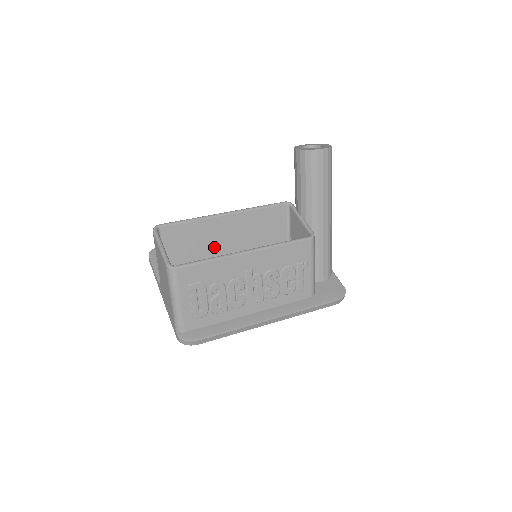
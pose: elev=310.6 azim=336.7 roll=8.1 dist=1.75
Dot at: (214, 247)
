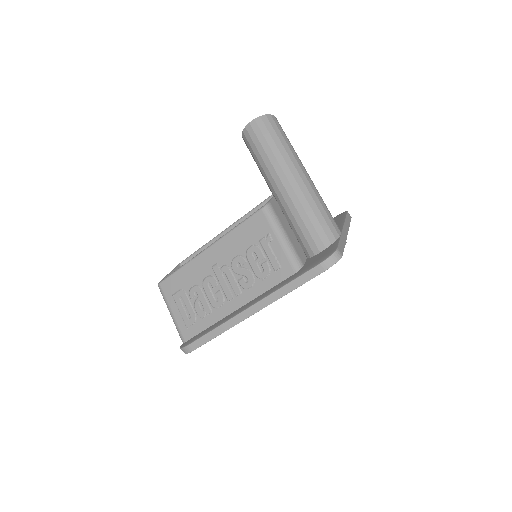
Dot at: occluded
